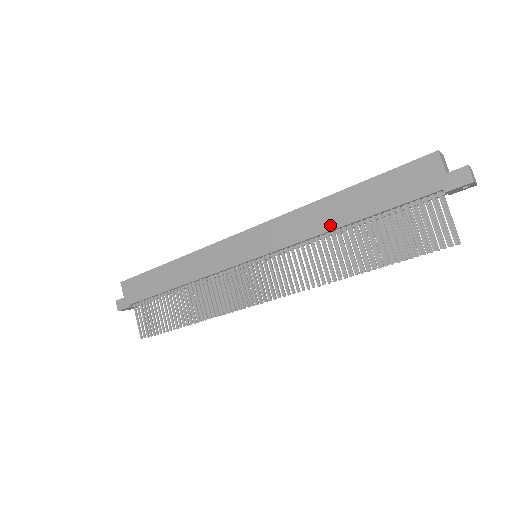
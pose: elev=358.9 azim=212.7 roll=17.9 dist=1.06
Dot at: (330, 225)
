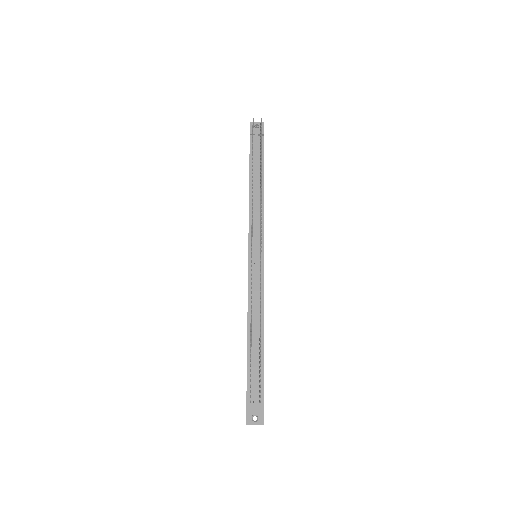
Dot at: (249, 196)
